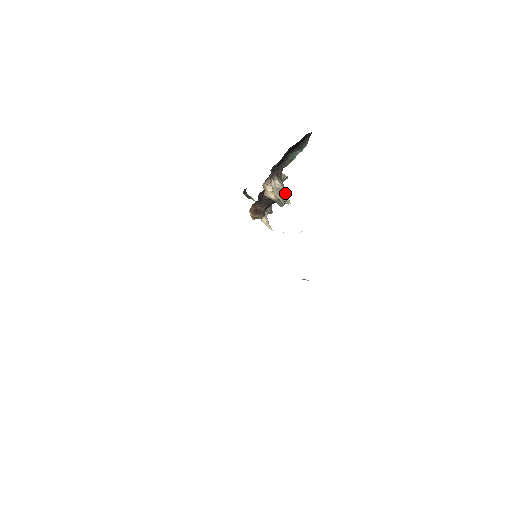
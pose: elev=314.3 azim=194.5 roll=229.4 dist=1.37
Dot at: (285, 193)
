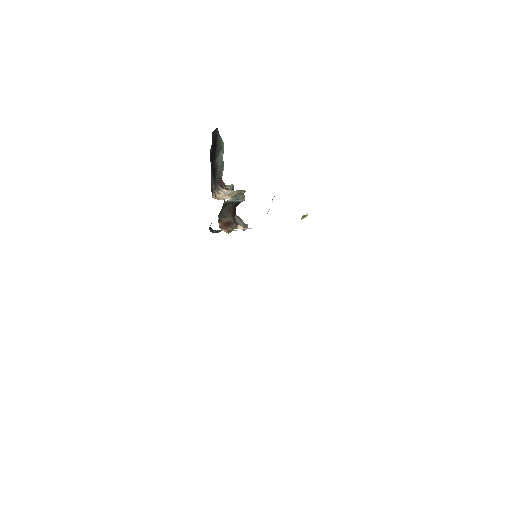
Dot at: occluded
